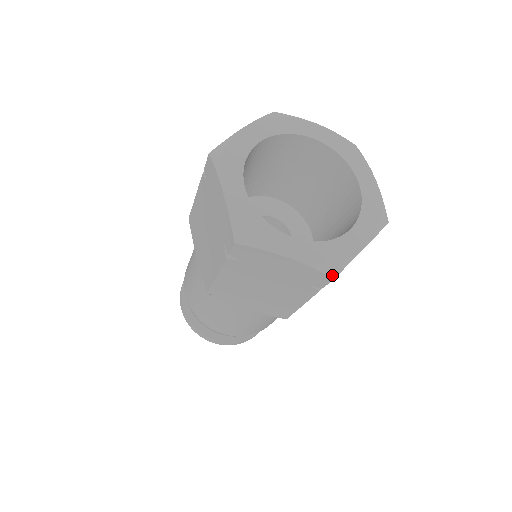
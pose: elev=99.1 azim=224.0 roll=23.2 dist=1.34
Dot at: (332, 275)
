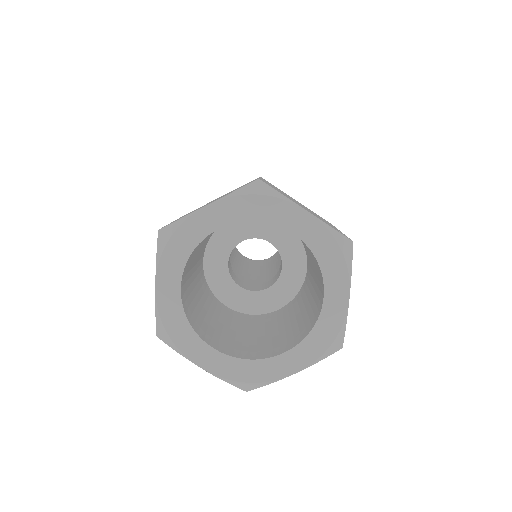
Dot at: (339, 348)
